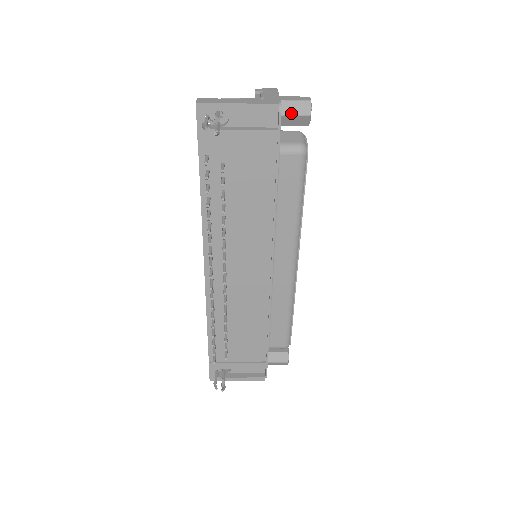
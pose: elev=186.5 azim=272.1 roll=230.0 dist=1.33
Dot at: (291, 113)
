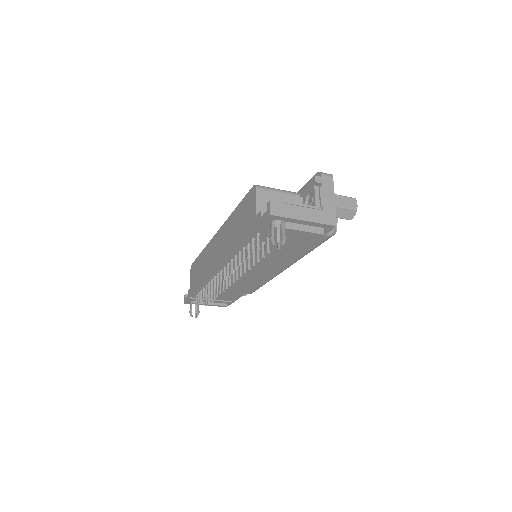
Dot at: (338, 216)
